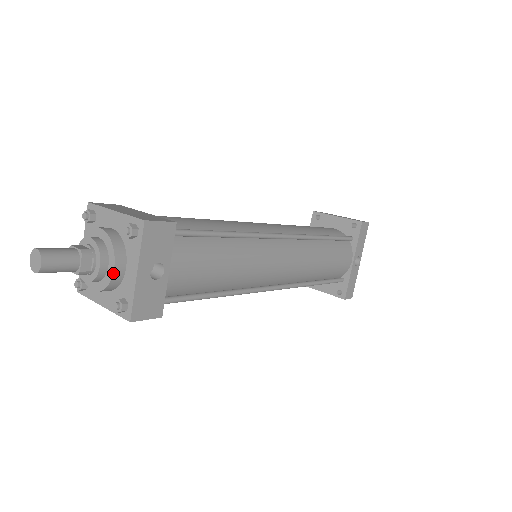
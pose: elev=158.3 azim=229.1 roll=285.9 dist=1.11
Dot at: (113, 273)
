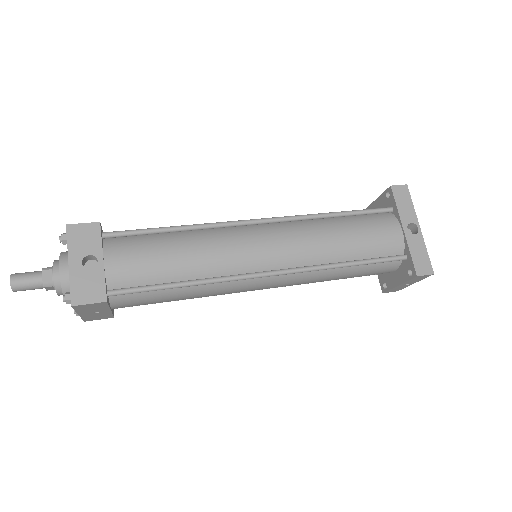
Dot at: (60, 274)
